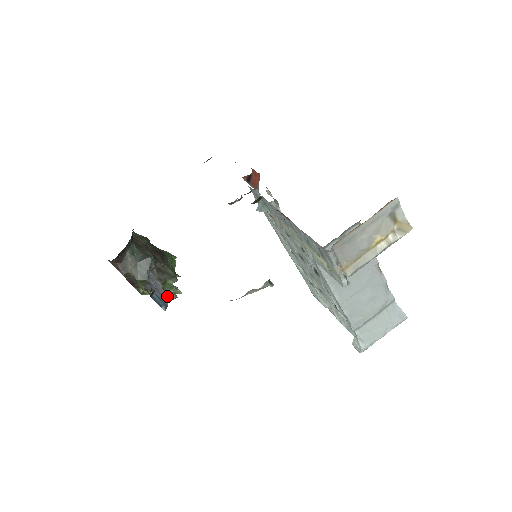
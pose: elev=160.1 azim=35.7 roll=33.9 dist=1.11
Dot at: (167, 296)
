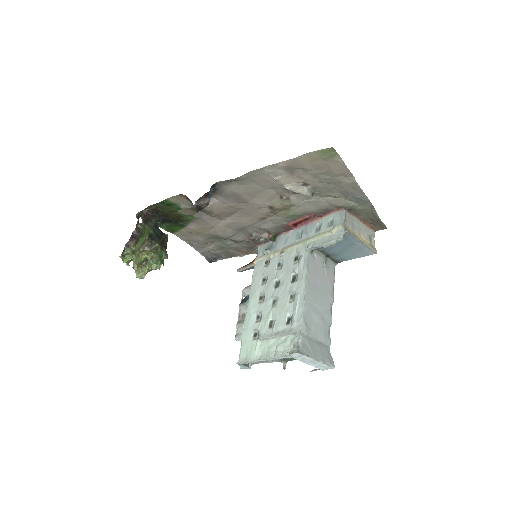
Dot at: (153, 257)
